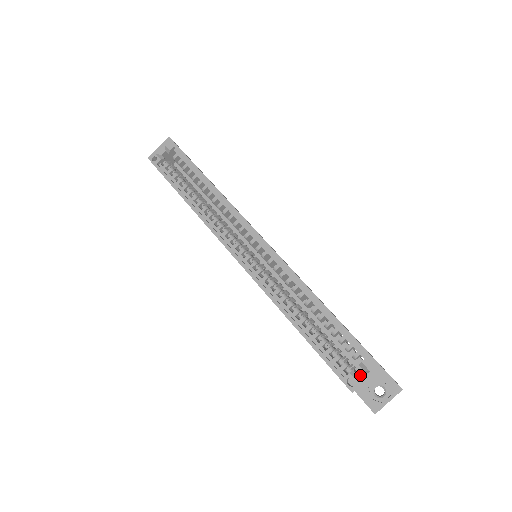
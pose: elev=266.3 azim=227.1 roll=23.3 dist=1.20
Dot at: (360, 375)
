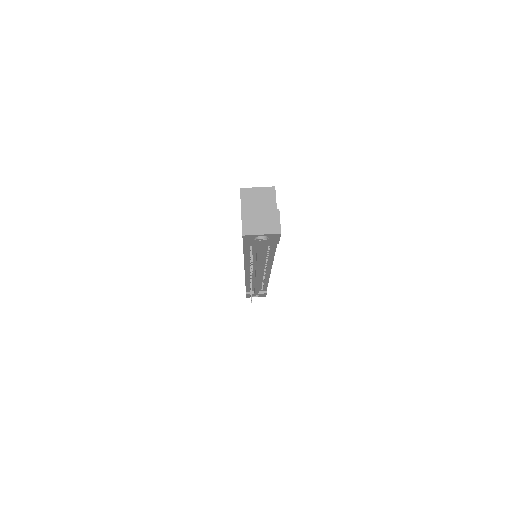
Dot at: (256, 192)
